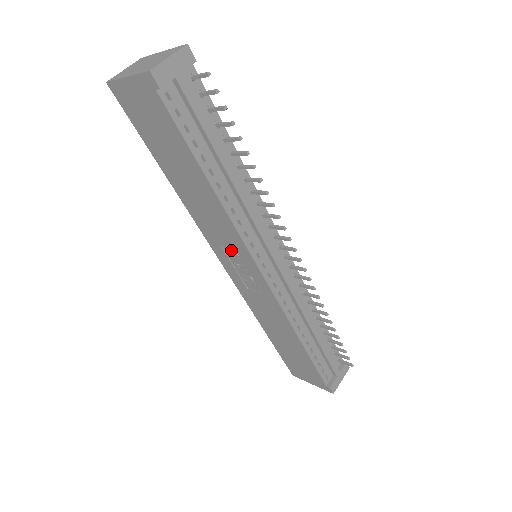
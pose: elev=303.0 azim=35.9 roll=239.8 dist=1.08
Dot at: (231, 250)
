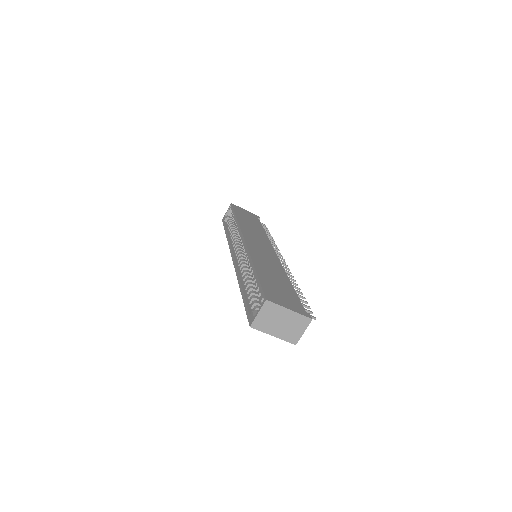
Dot at: occluded
